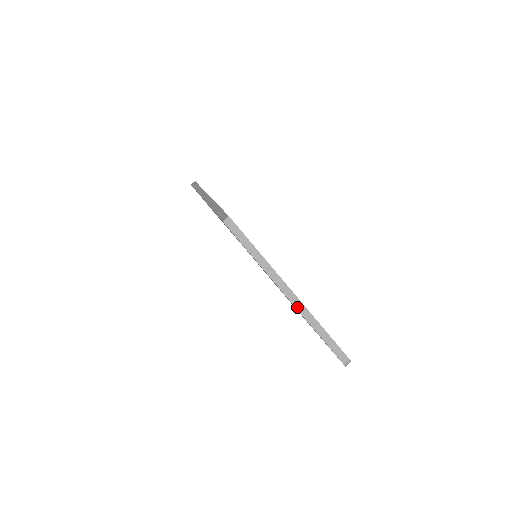
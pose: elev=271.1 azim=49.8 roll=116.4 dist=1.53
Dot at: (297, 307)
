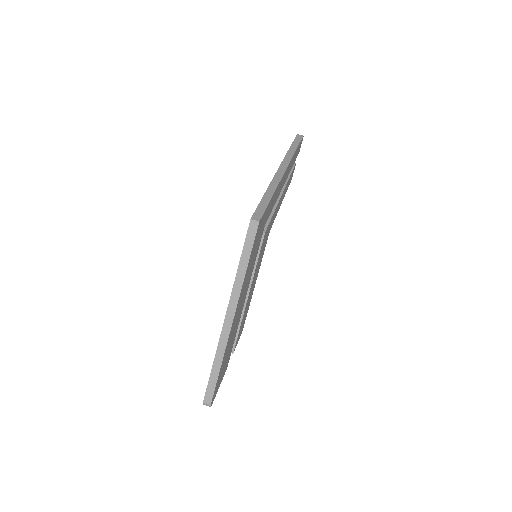
Dot at: (222, 335)
